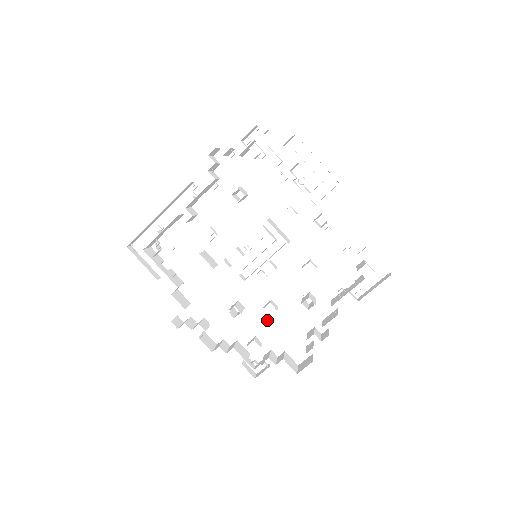
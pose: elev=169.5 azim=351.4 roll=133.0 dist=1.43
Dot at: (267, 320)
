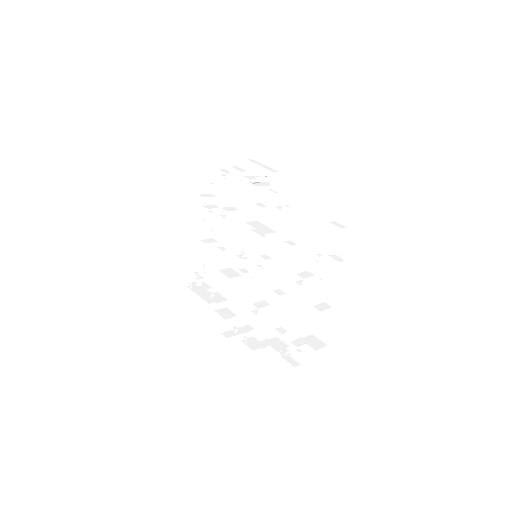
Dot at: (289, 310)
